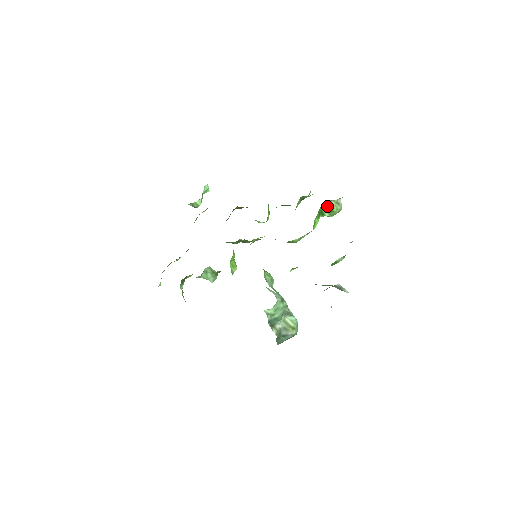
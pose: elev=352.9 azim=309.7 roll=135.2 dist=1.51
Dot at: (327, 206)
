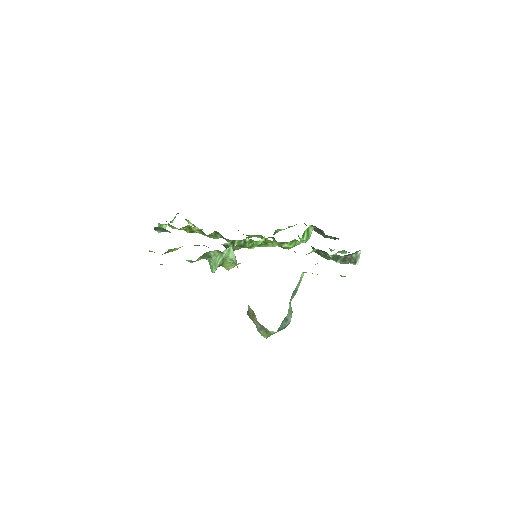
Dot at: (307, 231)
